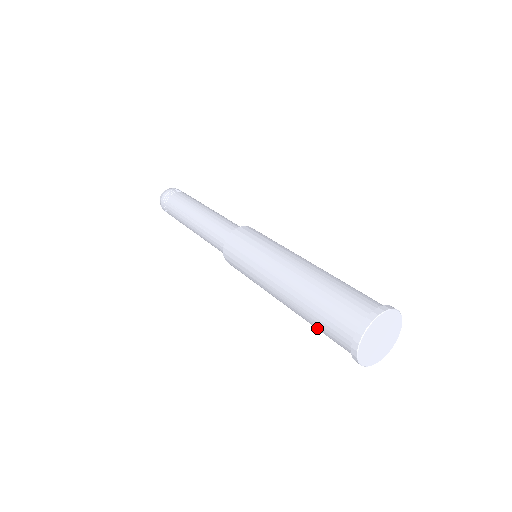
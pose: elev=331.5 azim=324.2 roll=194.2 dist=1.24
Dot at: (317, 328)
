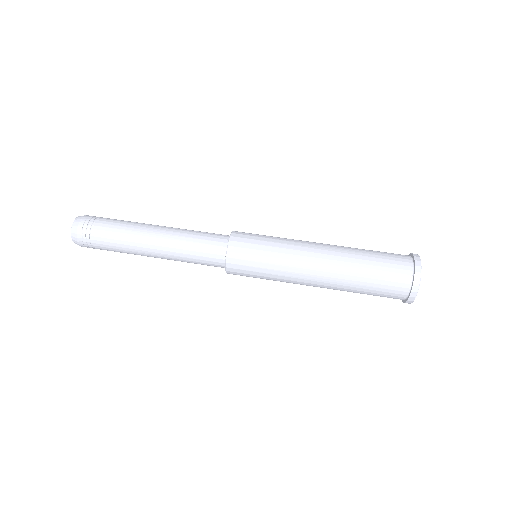
Dot at: (364, 292)
